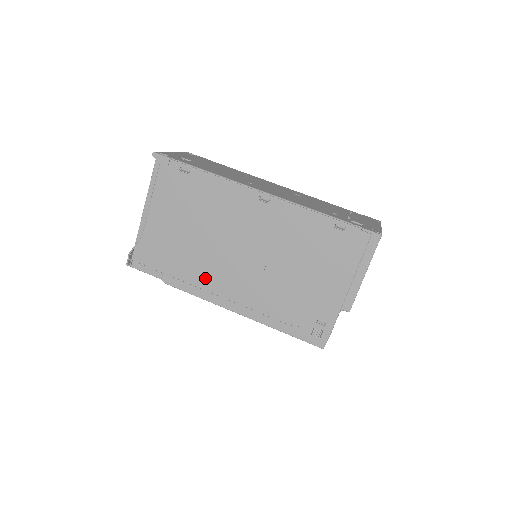
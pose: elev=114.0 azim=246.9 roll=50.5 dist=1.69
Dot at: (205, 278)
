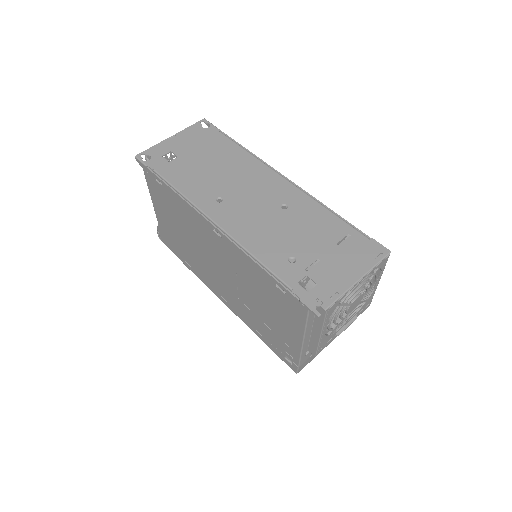
Dot at: (204, 274)
